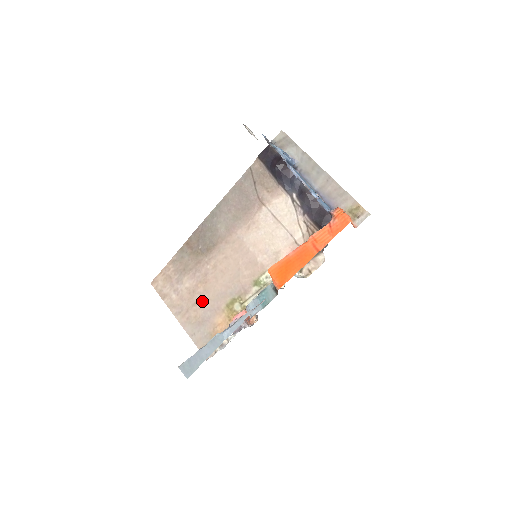
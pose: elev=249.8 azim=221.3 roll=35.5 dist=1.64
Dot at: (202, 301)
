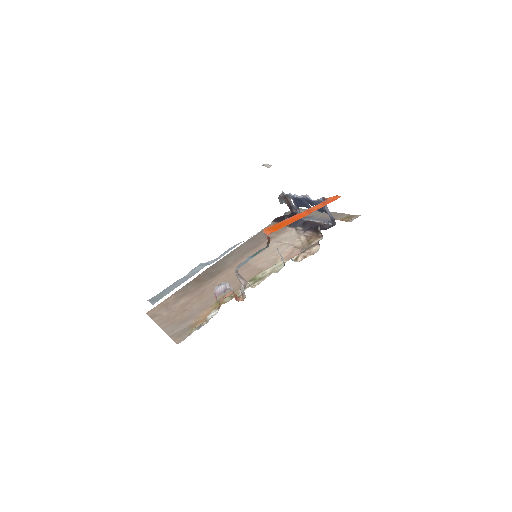
Dot at: (192, 306)
